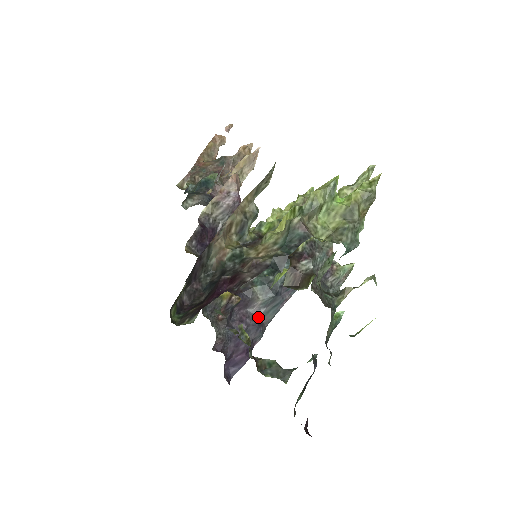
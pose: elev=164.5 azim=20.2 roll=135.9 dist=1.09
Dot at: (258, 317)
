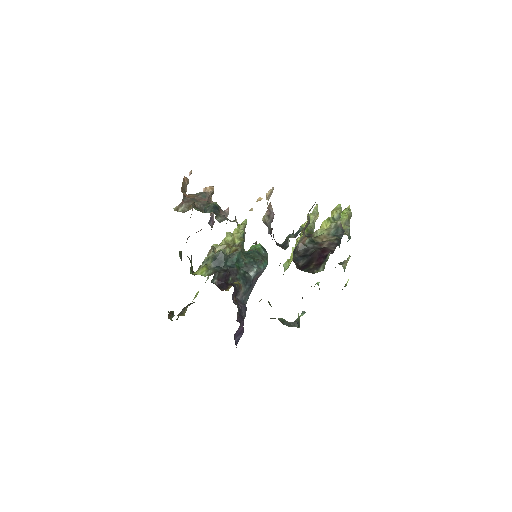
Dot at: (242, 302)
